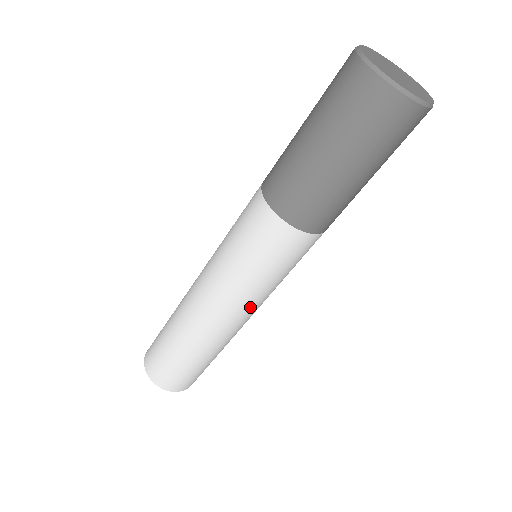
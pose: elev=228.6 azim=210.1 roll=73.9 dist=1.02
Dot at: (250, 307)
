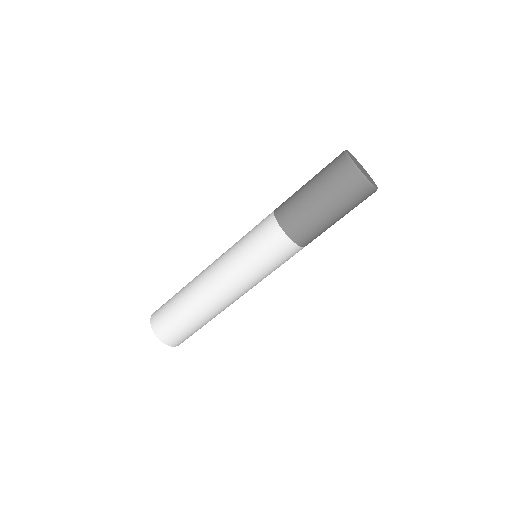
Dot at: occluded
